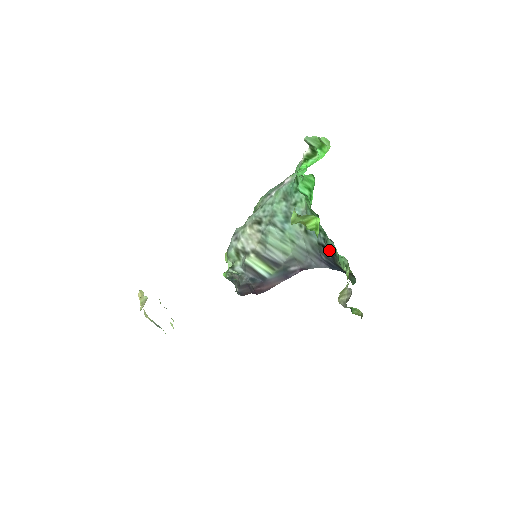
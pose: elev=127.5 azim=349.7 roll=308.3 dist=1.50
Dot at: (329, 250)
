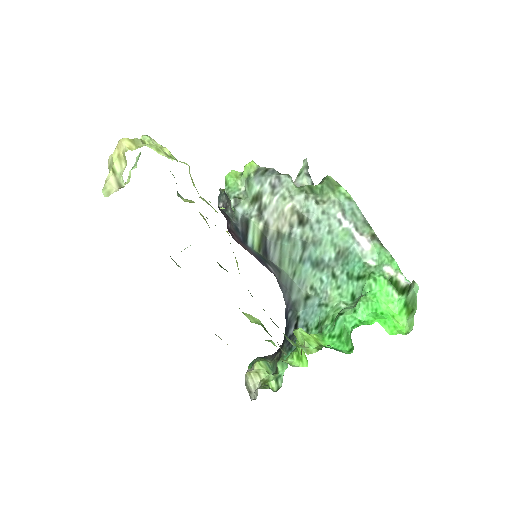
Dot at: (293, 339)
